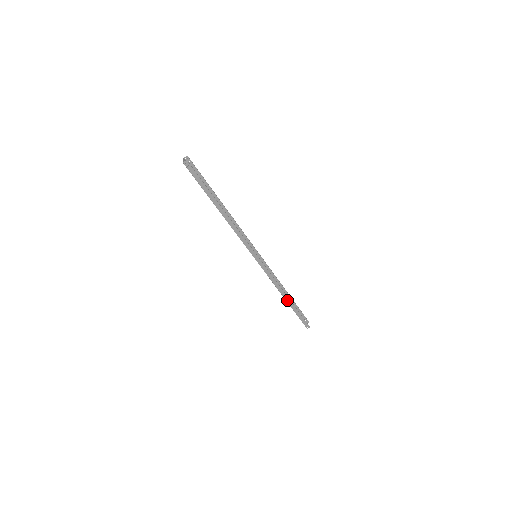
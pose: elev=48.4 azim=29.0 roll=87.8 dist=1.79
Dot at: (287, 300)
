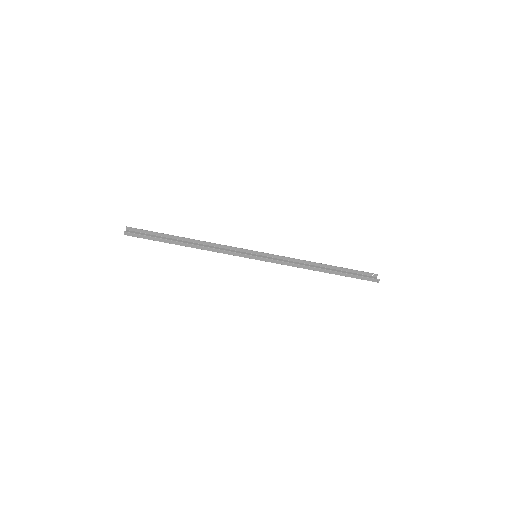
Dot at: (326, 272)
